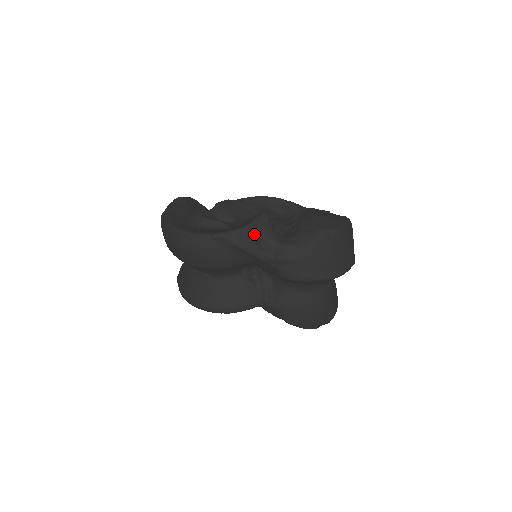
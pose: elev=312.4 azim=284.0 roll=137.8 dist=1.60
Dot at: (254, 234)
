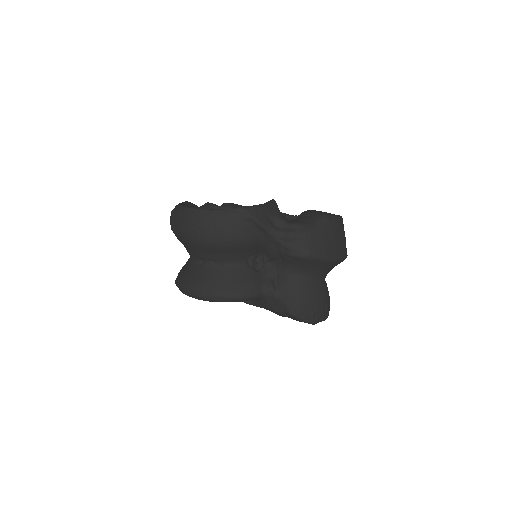
Dot at: (268, 212)
